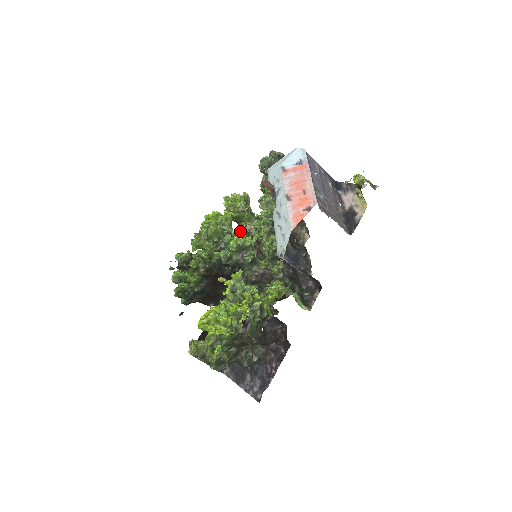
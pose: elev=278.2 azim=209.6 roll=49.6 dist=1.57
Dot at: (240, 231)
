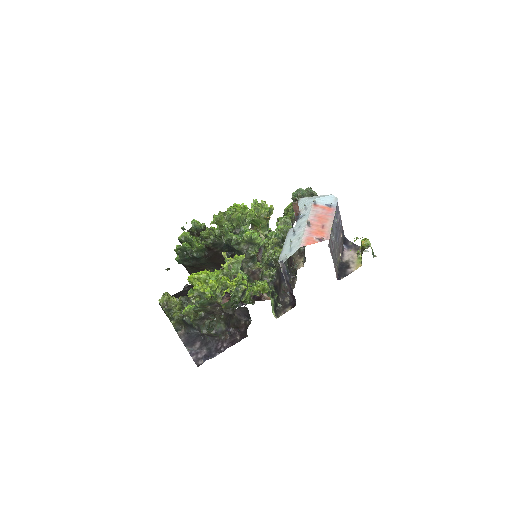
Dot at: occluded
